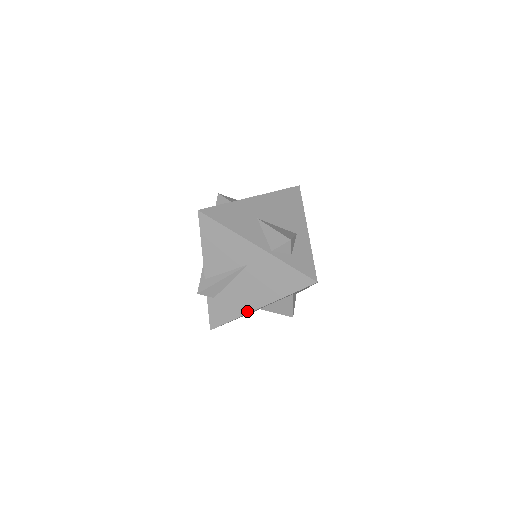
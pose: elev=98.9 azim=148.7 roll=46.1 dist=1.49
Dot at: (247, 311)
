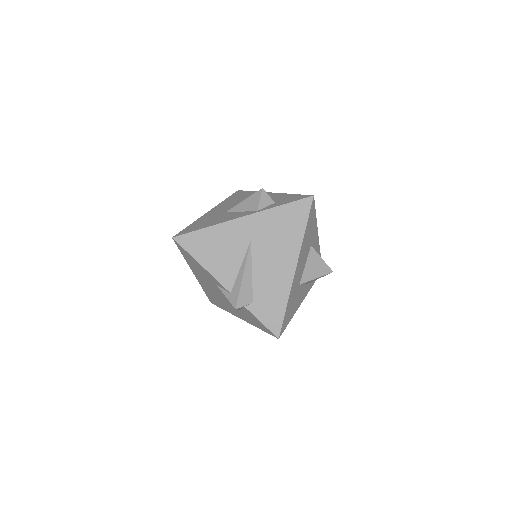
Dot at: (289, 283)
